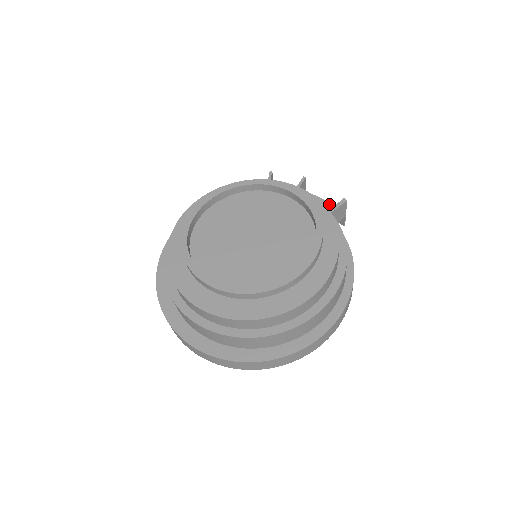
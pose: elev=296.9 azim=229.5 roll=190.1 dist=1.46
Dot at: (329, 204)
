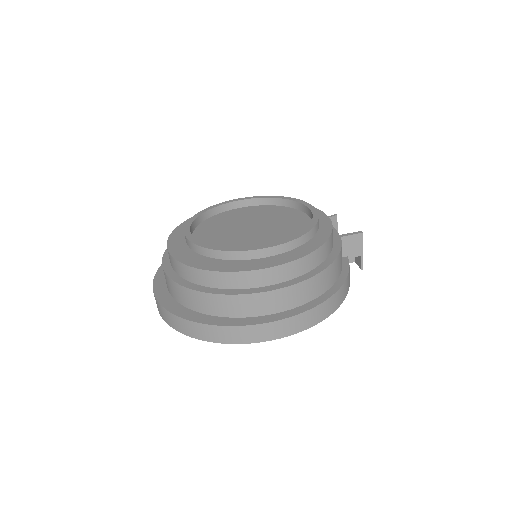
Dot at: occluded
